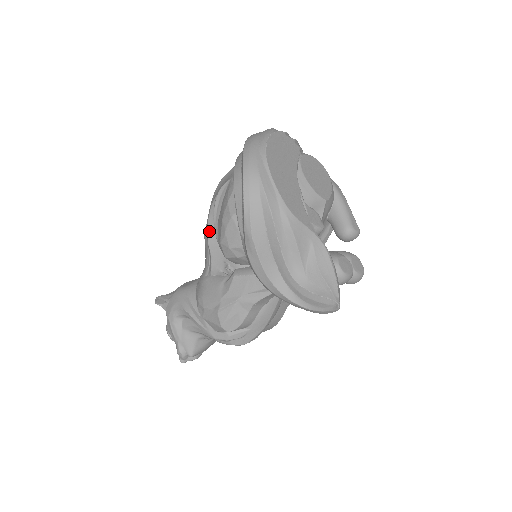
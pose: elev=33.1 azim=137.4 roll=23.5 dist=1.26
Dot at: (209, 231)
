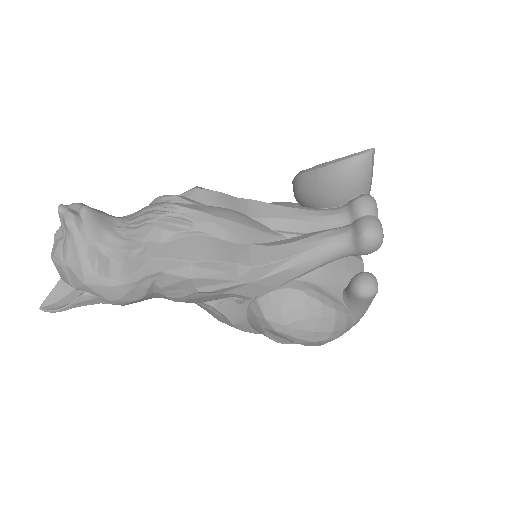
Dot at: occluded
